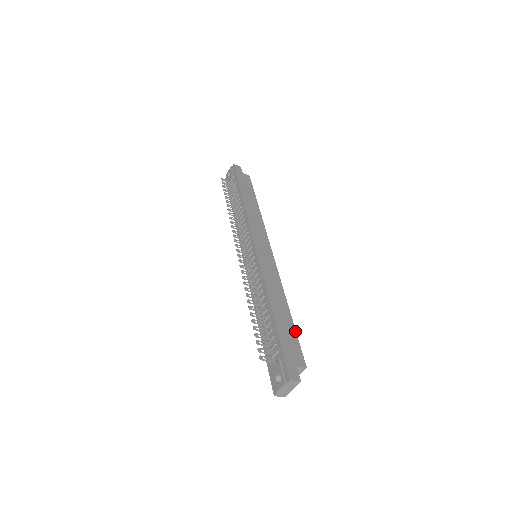
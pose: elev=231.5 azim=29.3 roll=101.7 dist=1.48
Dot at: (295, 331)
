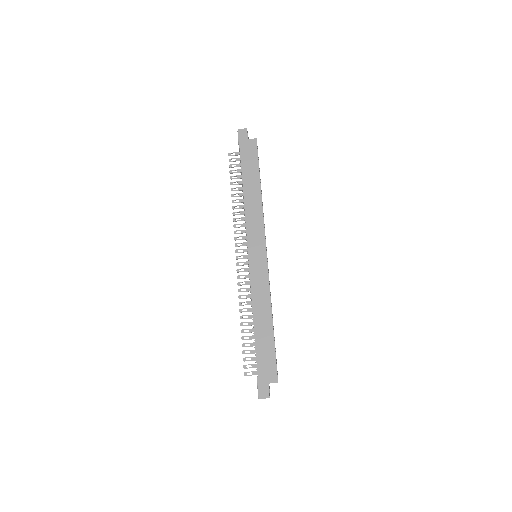
Dot at: (274, 347)
